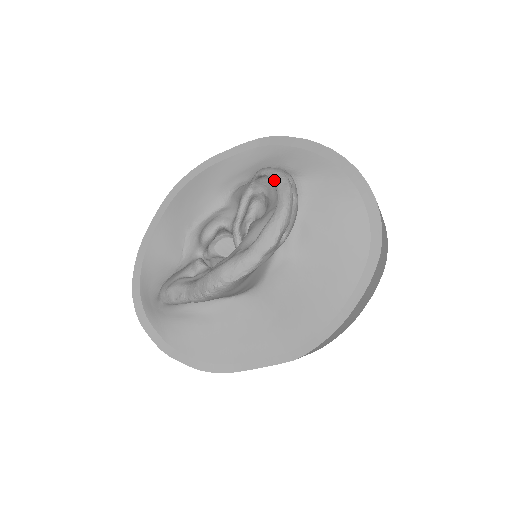
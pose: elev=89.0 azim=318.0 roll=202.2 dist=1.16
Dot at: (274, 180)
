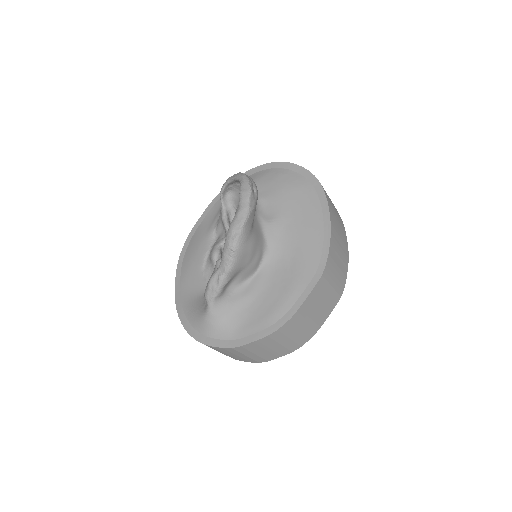
Dot at: (230, 179)
